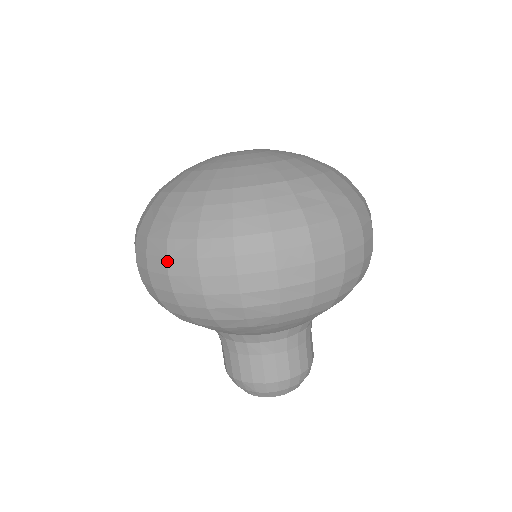
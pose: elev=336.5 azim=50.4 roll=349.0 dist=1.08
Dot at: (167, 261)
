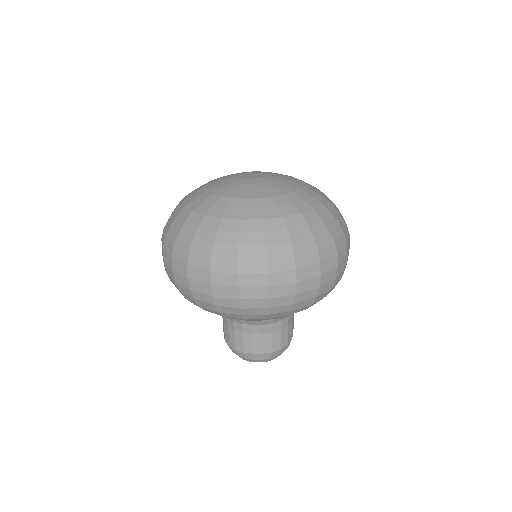
Dot at: (187, 268)
